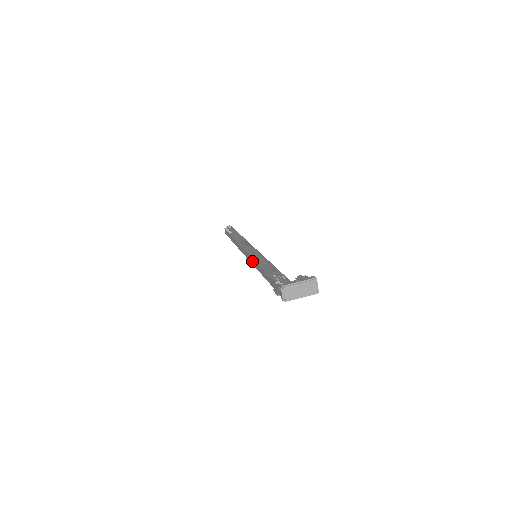
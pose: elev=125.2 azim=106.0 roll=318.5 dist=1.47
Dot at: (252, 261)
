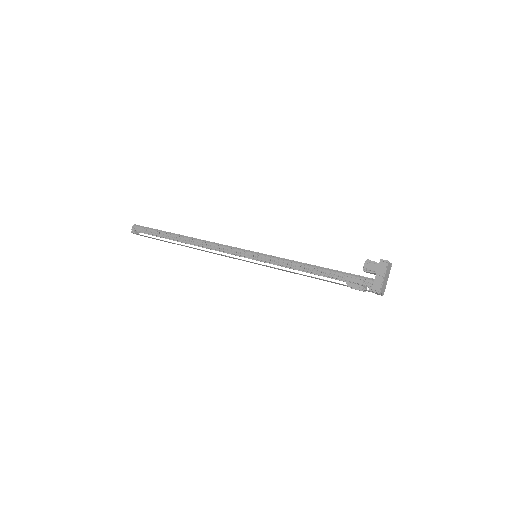
Dot at: occluded
